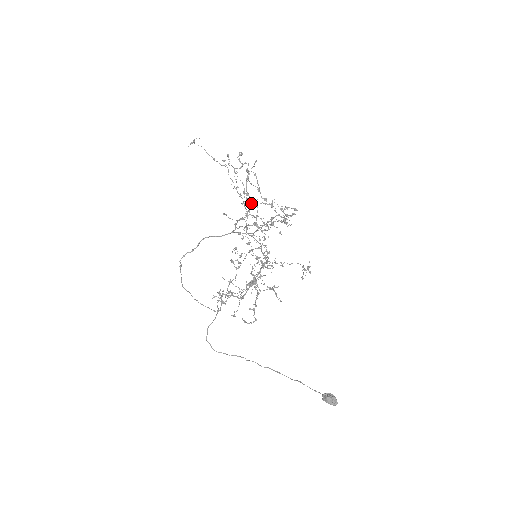
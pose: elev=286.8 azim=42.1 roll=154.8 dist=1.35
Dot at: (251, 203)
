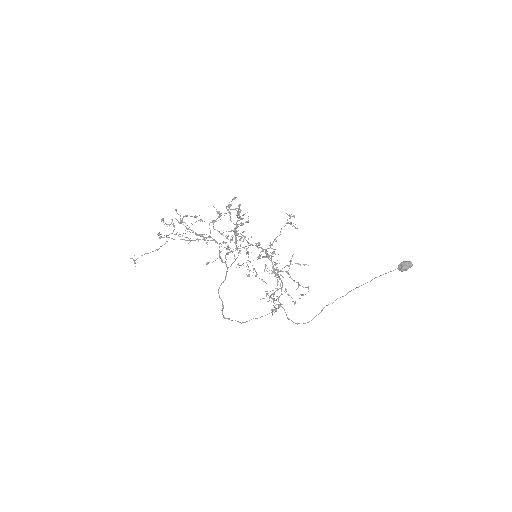
Dot at: (210, 236)
